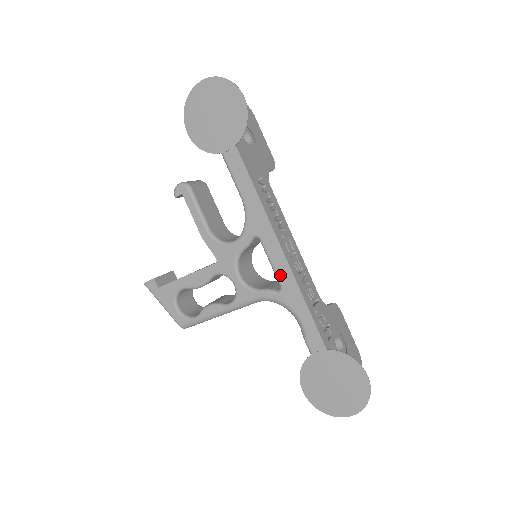
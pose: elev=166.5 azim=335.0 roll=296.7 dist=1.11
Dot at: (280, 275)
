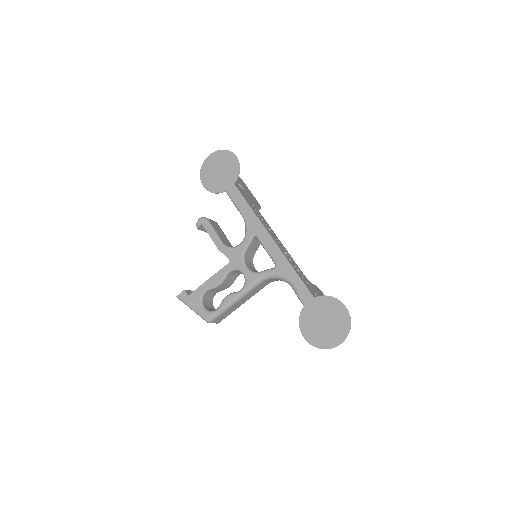
Dot at: (274, 256)
